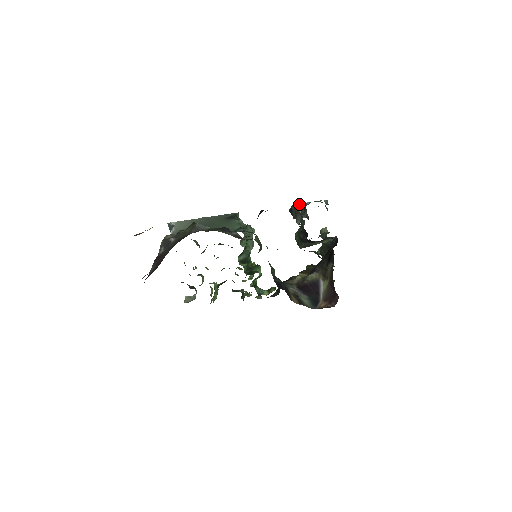
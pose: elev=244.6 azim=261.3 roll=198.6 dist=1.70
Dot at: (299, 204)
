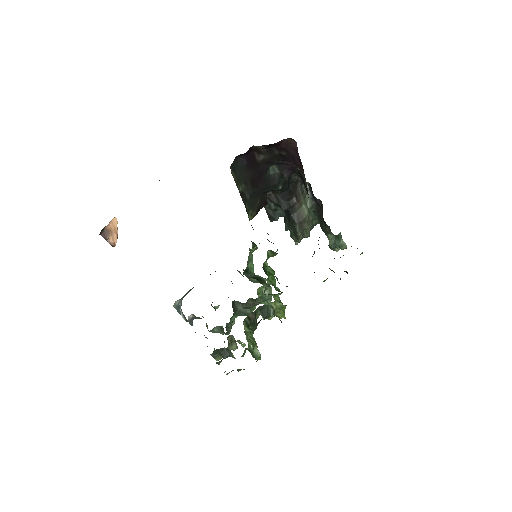
Dot at: (285, 227)
